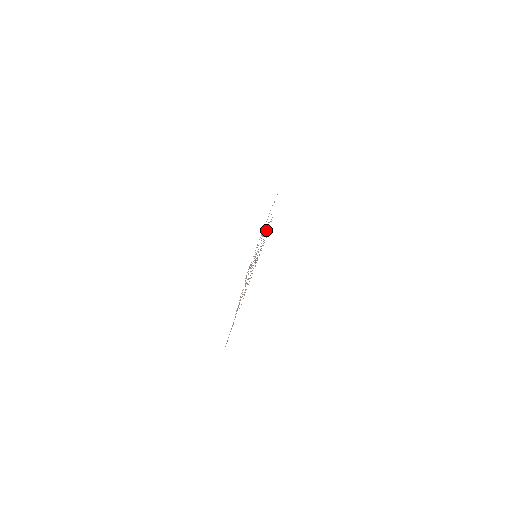
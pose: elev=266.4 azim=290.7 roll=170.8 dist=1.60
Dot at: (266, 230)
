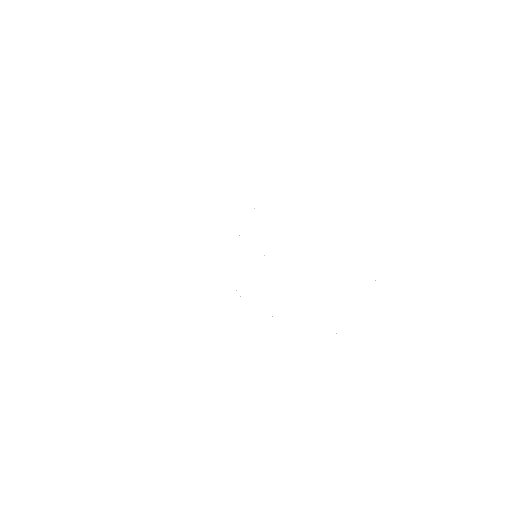
Dot at: occluded
